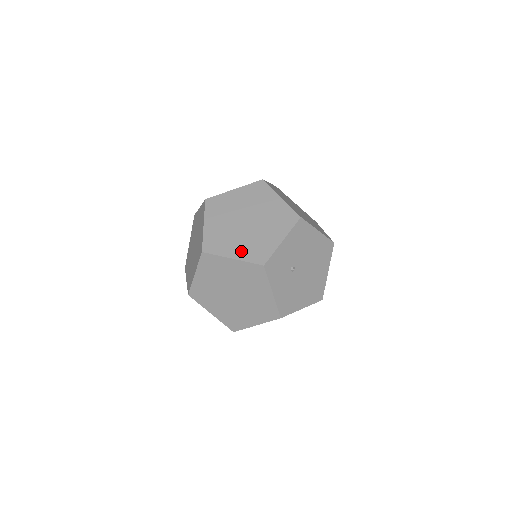
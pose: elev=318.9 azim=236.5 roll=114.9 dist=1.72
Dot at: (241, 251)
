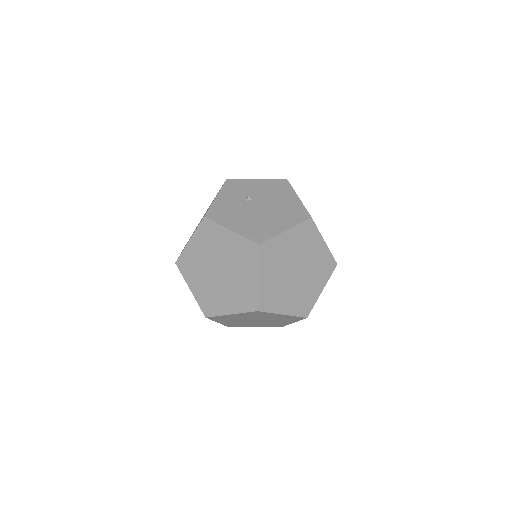
Dot at: occluded
